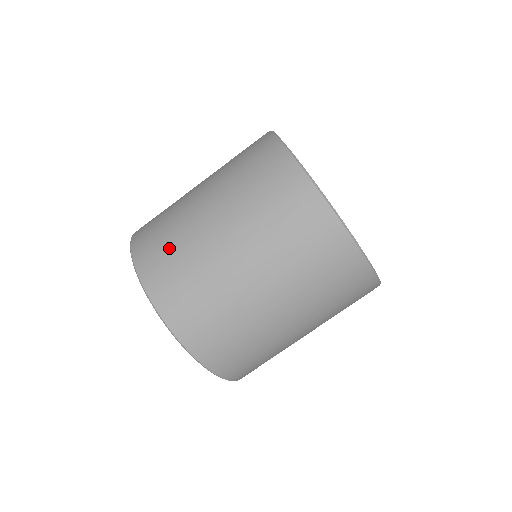
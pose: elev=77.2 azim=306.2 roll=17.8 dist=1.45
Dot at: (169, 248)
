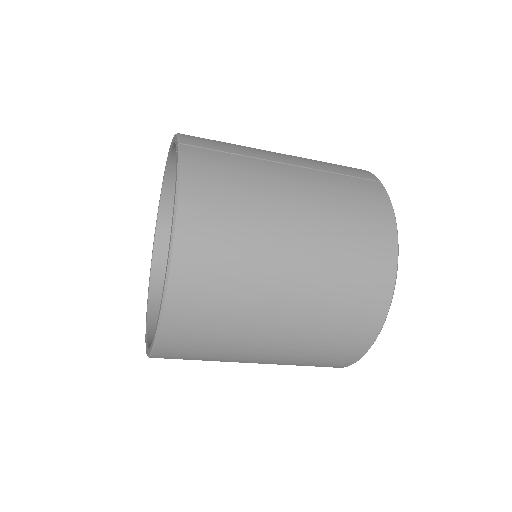
Dot at: (224, 281)
